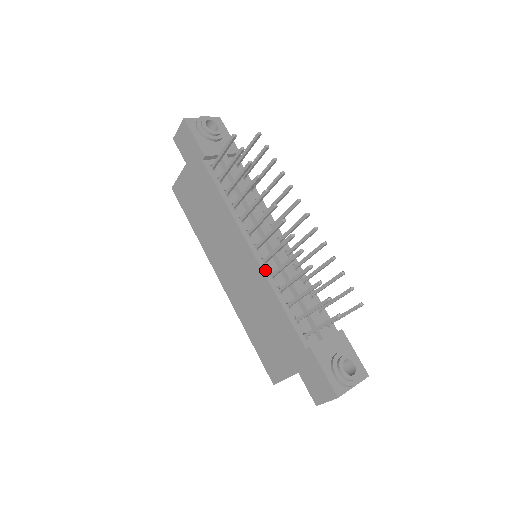
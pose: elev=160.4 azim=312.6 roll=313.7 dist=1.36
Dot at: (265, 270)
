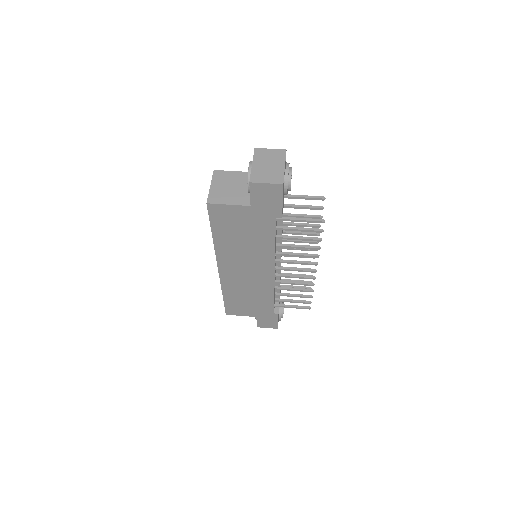
Dot at: occluded
